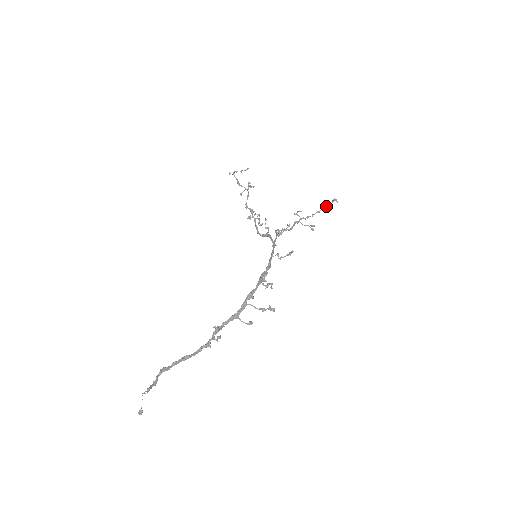
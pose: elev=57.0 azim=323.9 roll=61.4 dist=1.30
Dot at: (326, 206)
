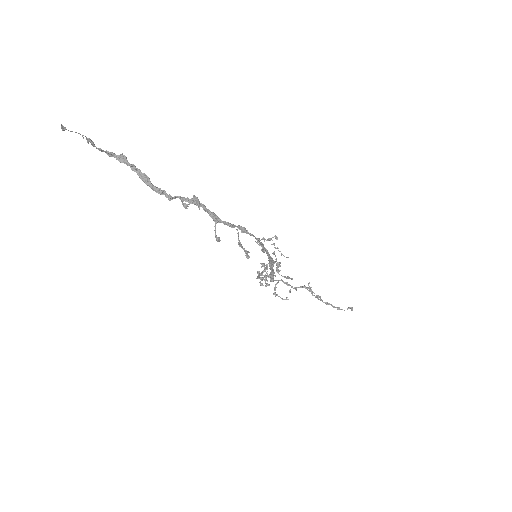
Dot at: (338, 307)
